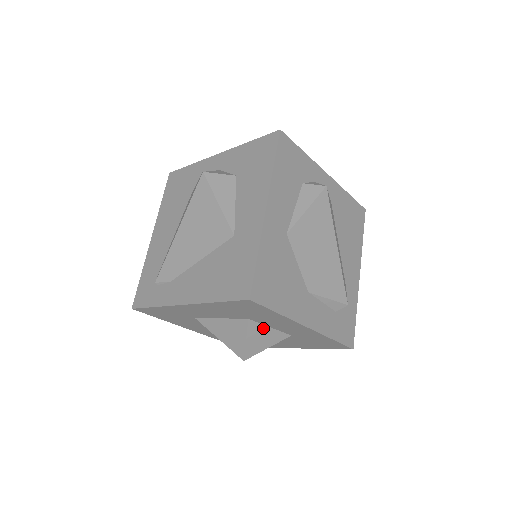
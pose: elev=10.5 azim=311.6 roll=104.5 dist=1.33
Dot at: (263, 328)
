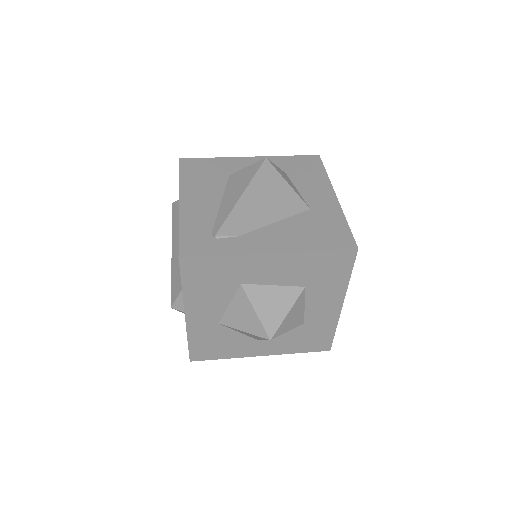
Dot at: (302, 304)
